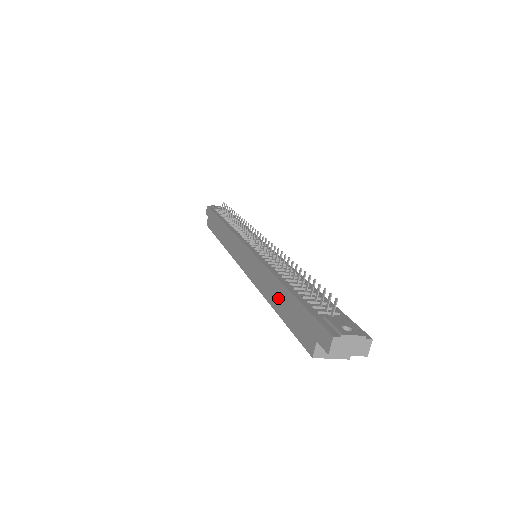
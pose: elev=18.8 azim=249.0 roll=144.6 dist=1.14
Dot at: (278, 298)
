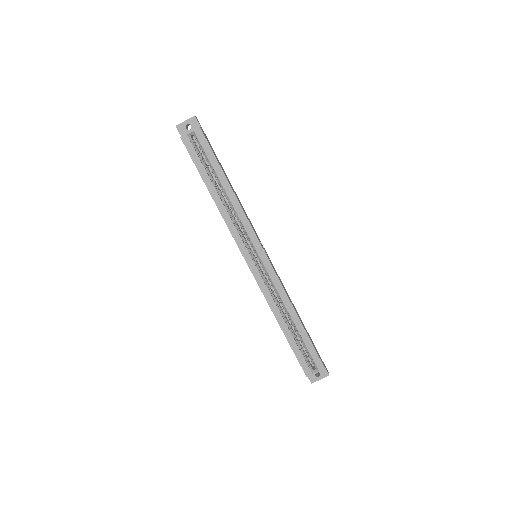
Dot at: occluded
